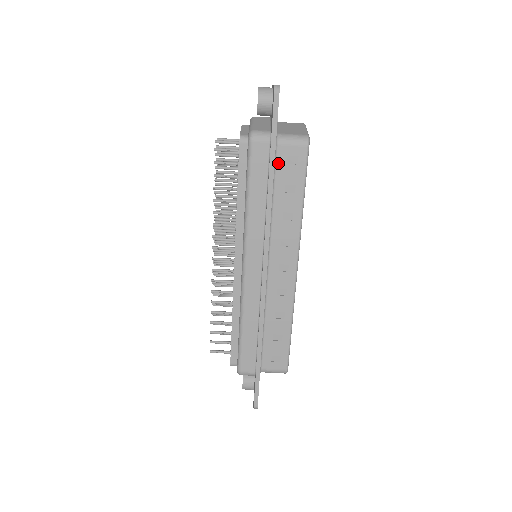
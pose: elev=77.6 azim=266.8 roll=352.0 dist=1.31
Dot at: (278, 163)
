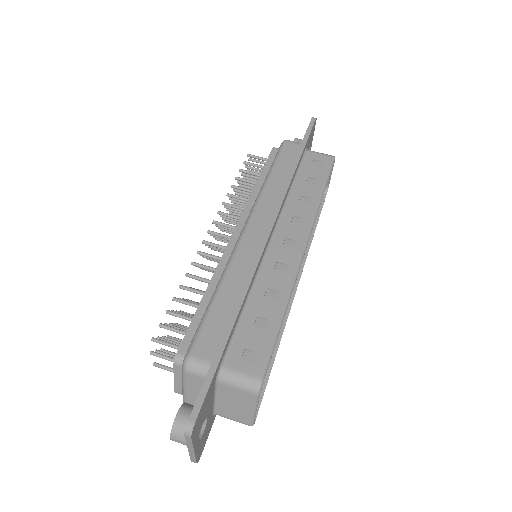
Dot at: (304, 162)
